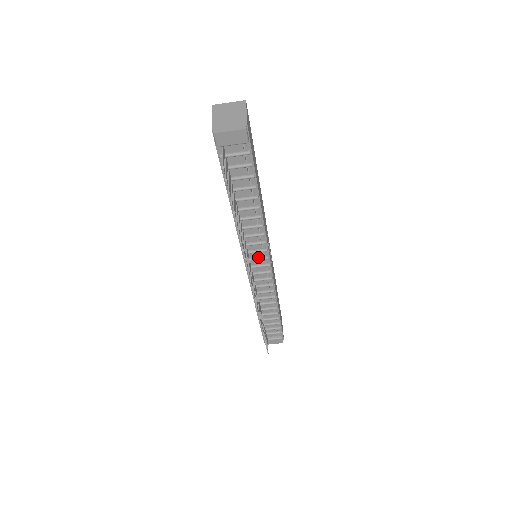
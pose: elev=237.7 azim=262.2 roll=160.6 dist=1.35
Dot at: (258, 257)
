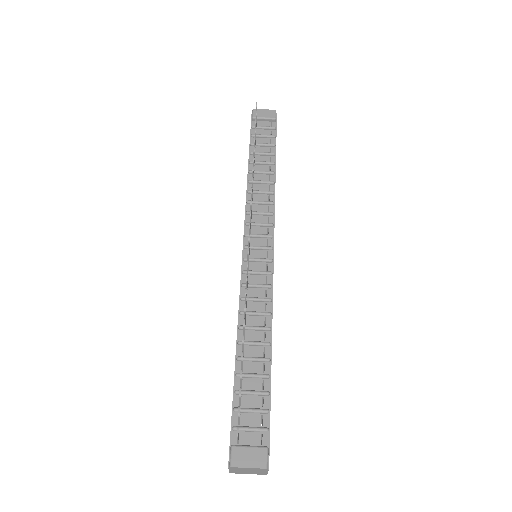
Dot at: (261, 235)
